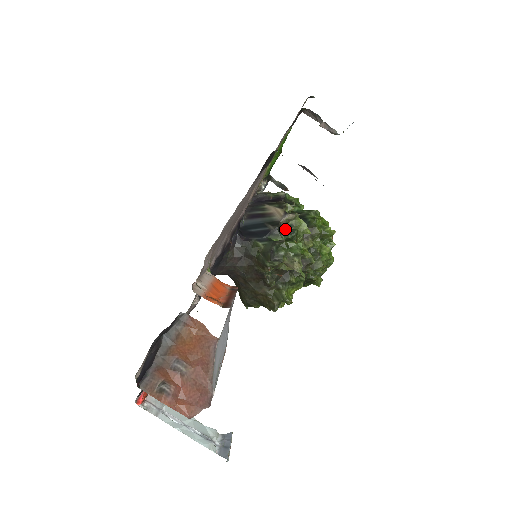
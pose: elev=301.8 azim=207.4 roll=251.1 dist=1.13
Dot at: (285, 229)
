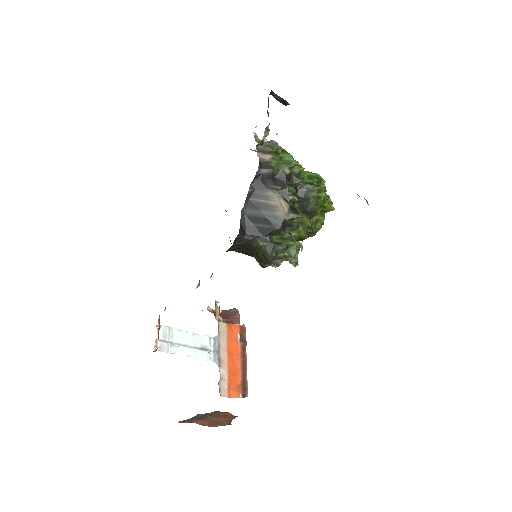
Dot at: (286, 224)
